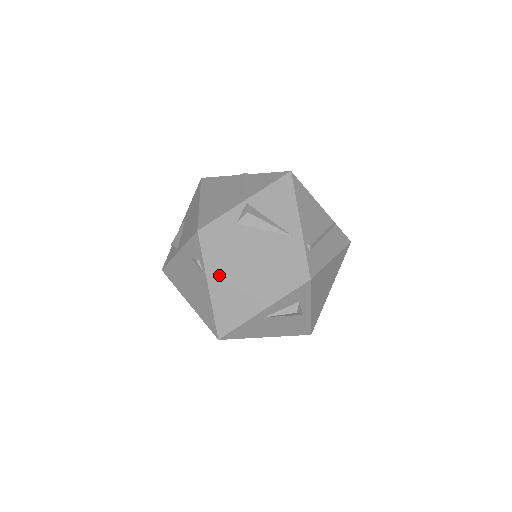
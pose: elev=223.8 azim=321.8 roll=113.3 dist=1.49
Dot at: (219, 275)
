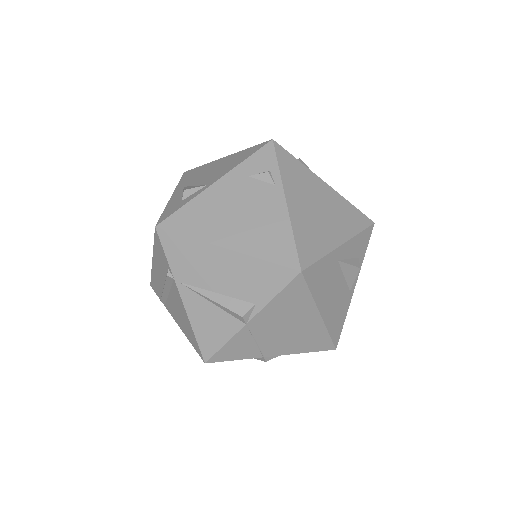
Dot at: (296, 191)
